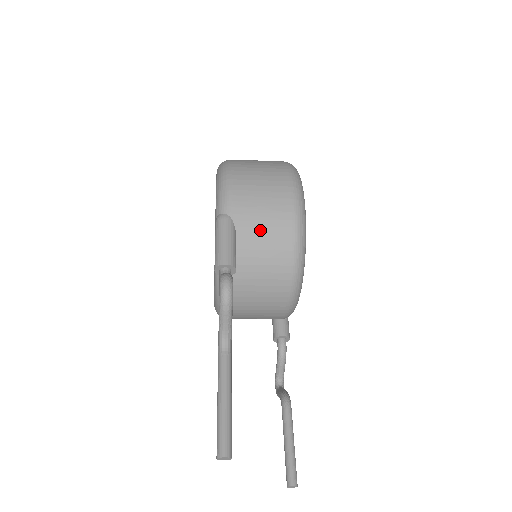
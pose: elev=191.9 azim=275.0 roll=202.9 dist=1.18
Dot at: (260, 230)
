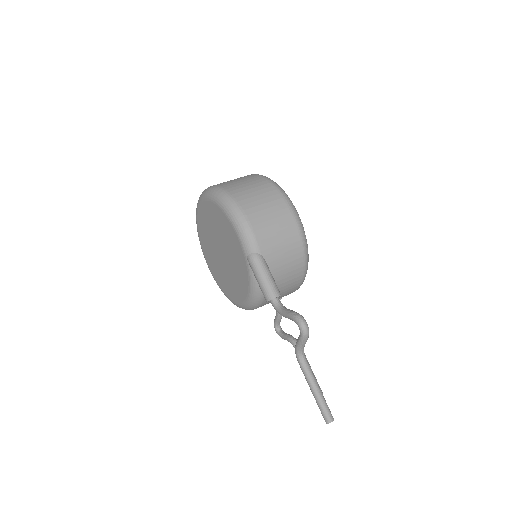
Dot at: (282, 256)
